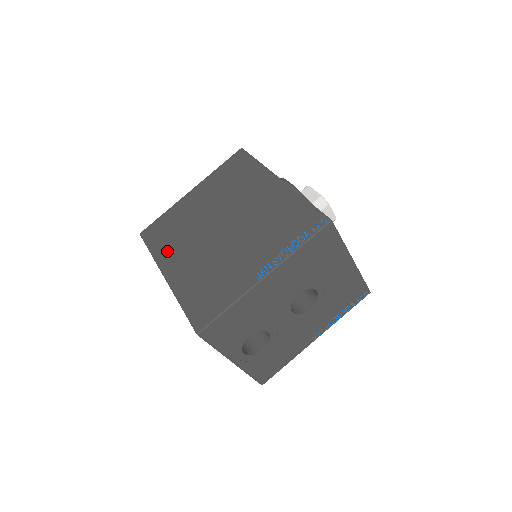
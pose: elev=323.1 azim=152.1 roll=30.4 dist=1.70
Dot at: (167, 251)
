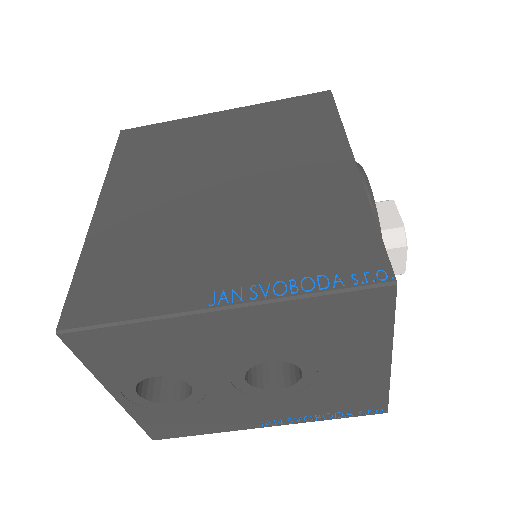
Dot at: (130, 174)
